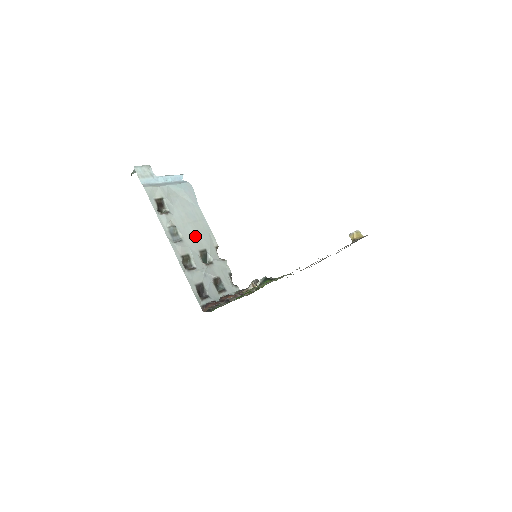
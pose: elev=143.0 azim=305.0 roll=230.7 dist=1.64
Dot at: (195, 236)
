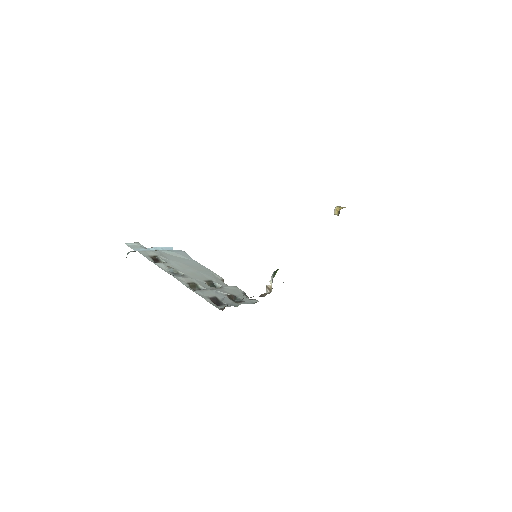
Dot at: (197, 274)
